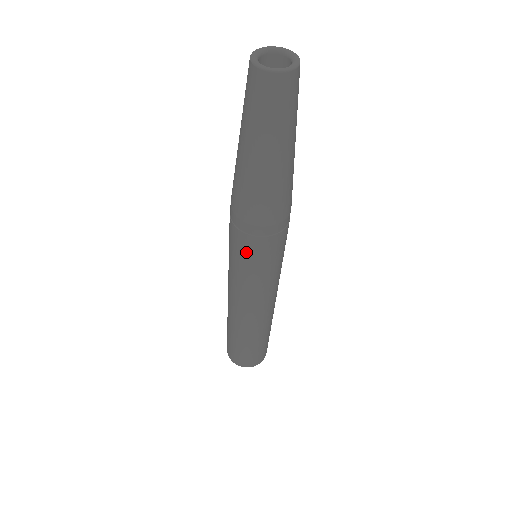
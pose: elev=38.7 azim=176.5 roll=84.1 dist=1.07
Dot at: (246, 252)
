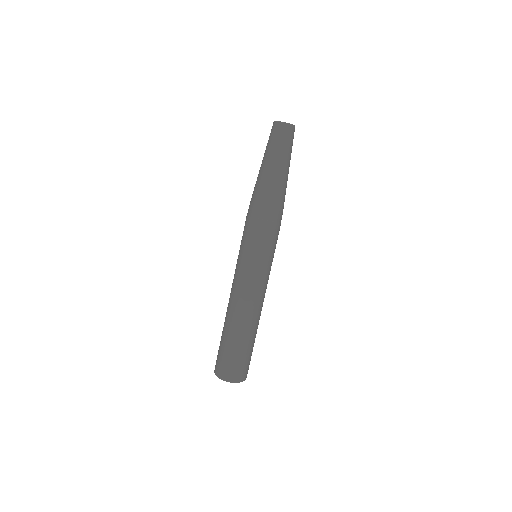
Dot at: (252, 234)
